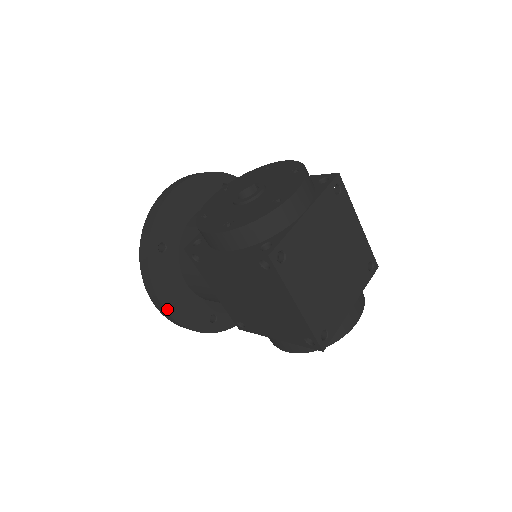
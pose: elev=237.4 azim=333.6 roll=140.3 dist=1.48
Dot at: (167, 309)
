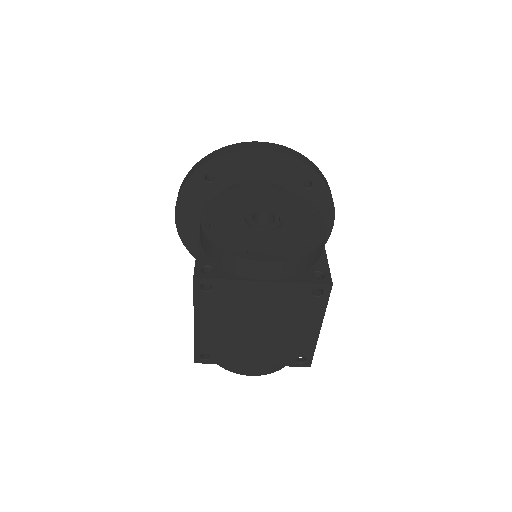
Dot at: (177, 218)
